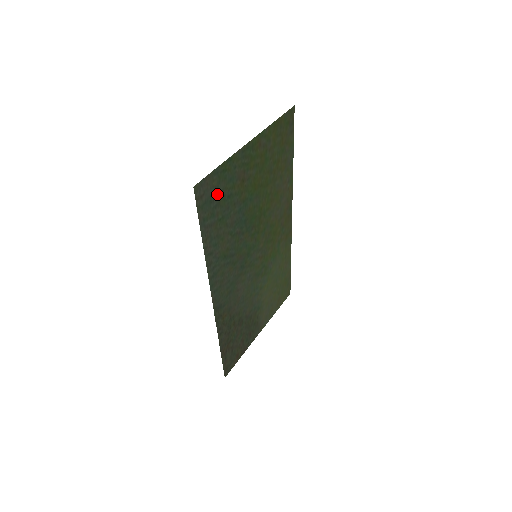
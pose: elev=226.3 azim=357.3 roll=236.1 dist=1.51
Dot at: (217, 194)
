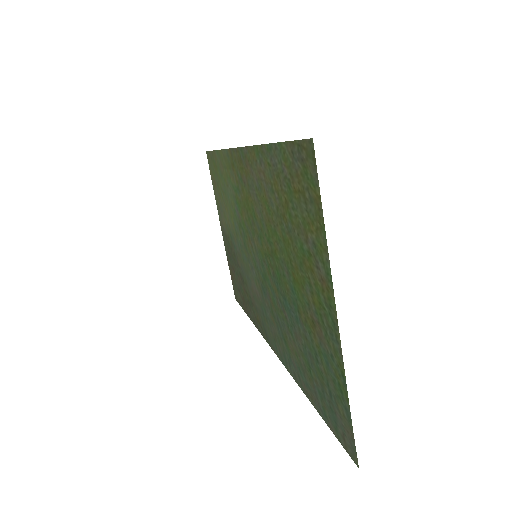
Dot at: (329, 395)
